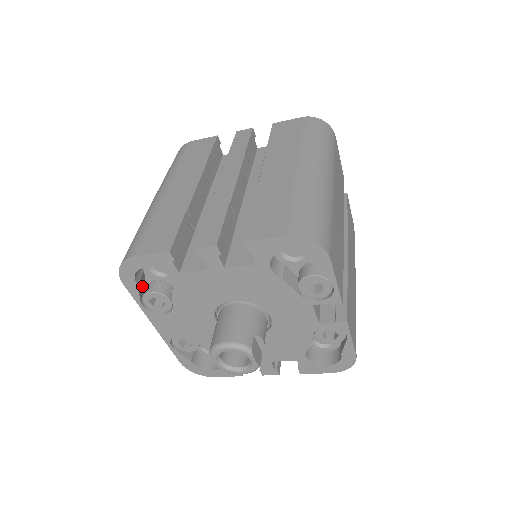
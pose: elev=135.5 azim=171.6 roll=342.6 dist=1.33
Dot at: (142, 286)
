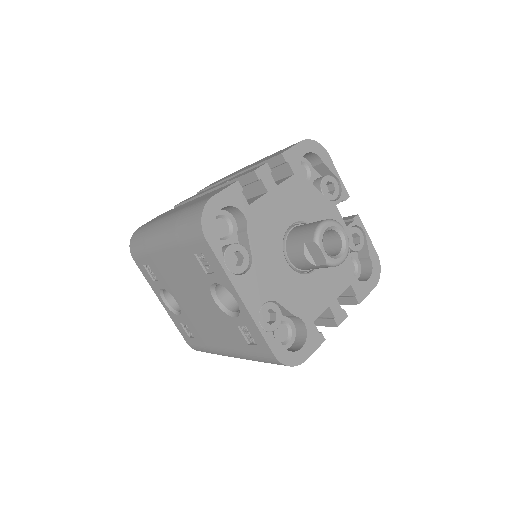
Dot at: occluded
